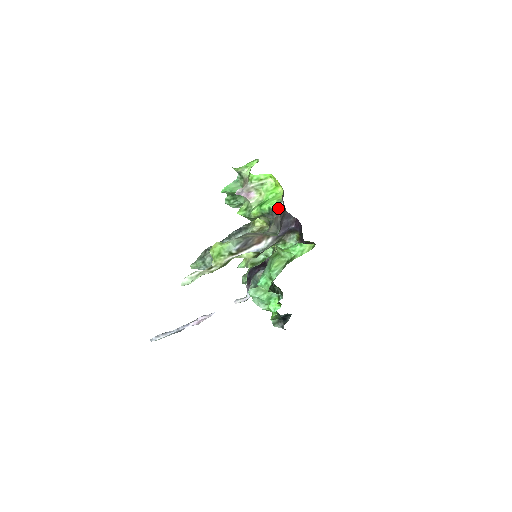
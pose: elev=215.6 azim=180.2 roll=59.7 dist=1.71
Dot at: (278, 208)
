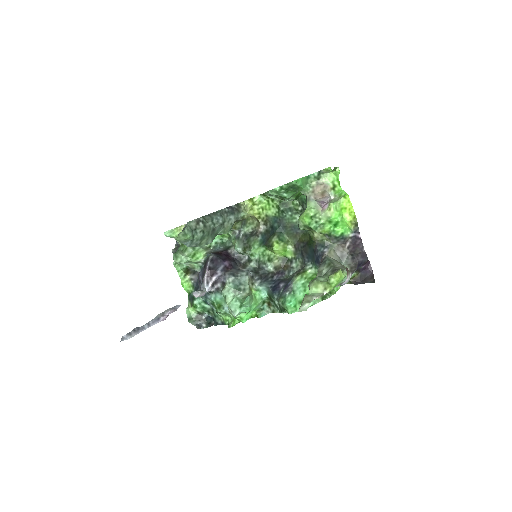
Dot at: (347, 237)
